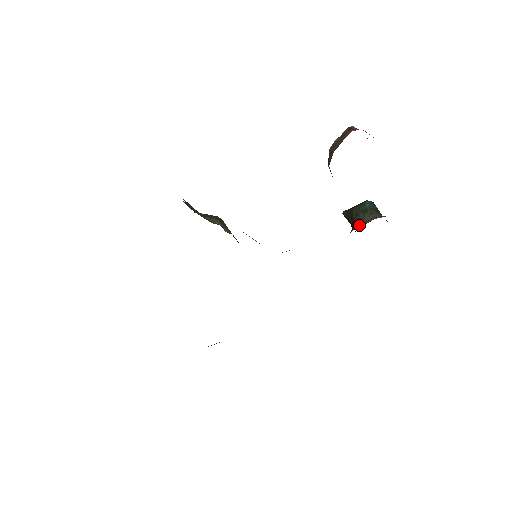
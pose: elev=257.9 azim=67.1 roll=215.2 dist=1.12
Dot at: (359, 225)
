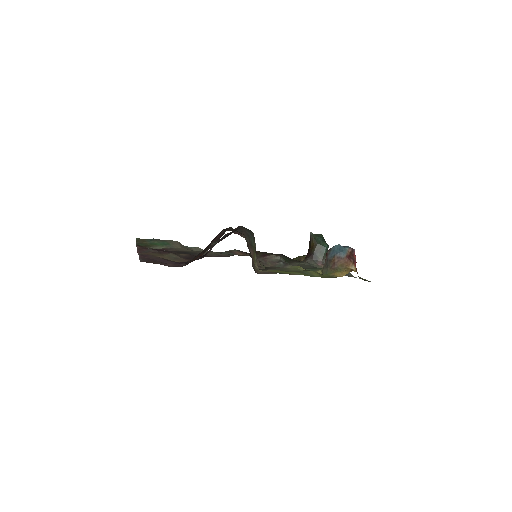
Dot at: (314, 263)
